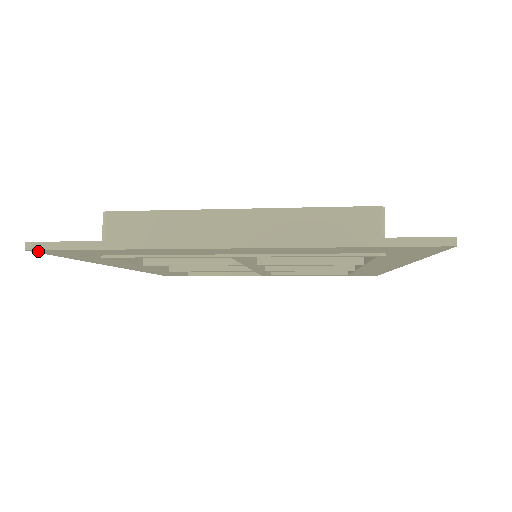
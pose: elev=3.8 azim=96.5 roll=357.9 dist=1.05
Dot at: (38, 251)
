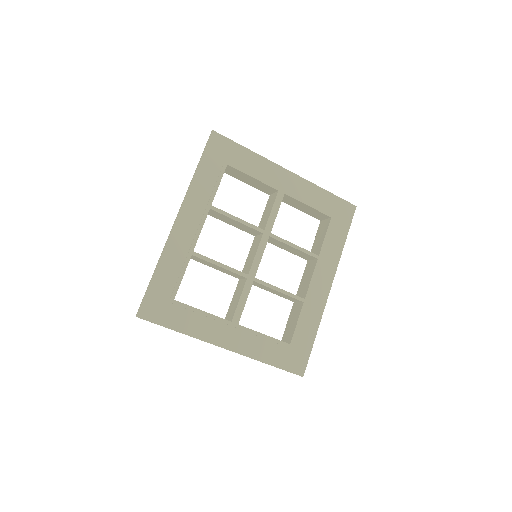
Dot at: (214, 135)
